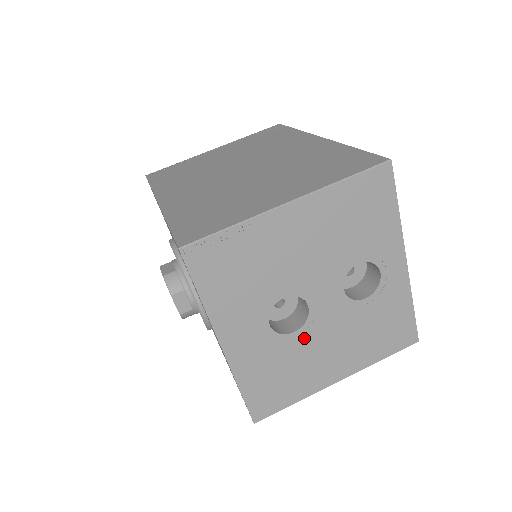
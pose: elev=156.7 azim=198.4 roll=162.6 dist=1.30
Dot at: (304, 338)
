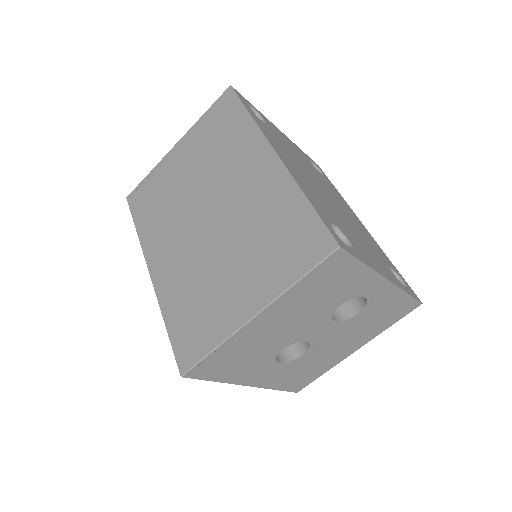
Dot at: (313, 353)
